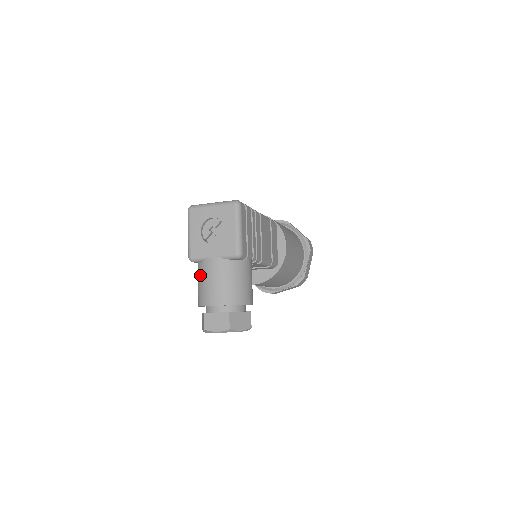
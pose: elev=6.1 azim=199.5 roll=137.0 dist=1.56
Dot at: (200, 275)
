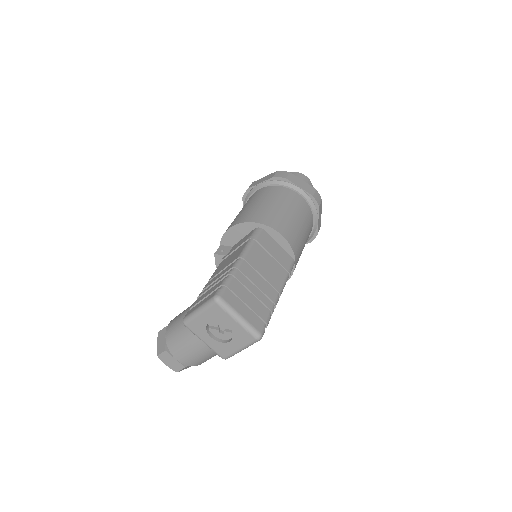
Dot at: (183, 333)
